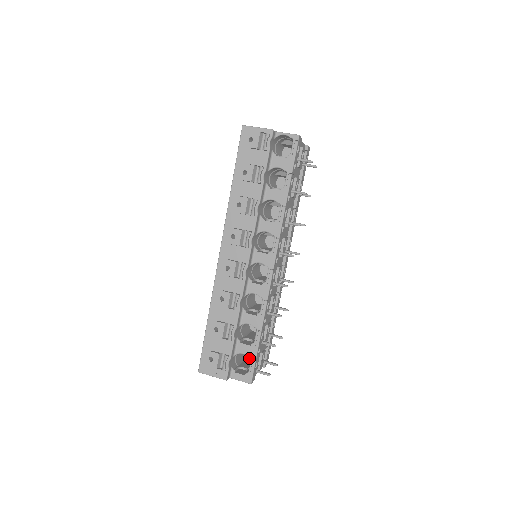
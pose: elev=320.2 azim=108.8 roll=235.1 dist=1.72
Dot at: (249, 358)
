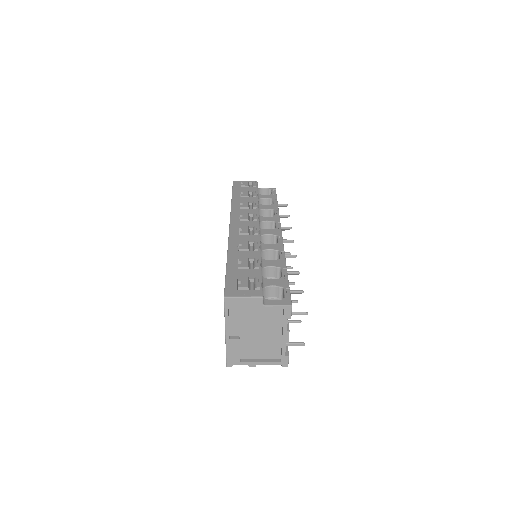
Dot at: occluded
